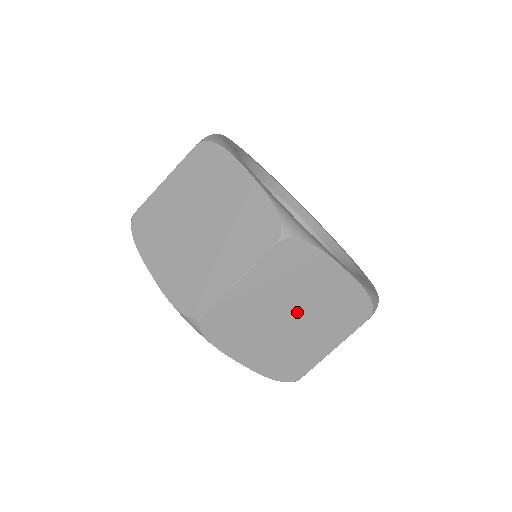
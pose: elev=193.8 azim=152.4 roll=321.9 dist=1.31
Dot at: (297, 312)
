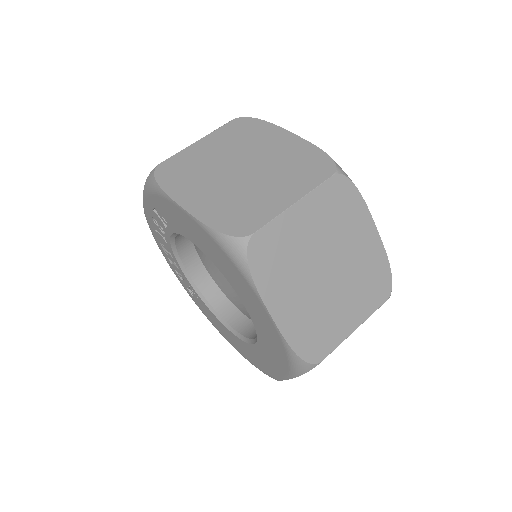
Dot at: (334, 265)
